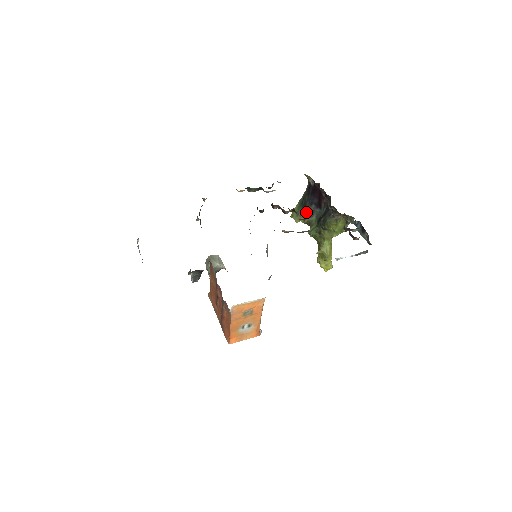
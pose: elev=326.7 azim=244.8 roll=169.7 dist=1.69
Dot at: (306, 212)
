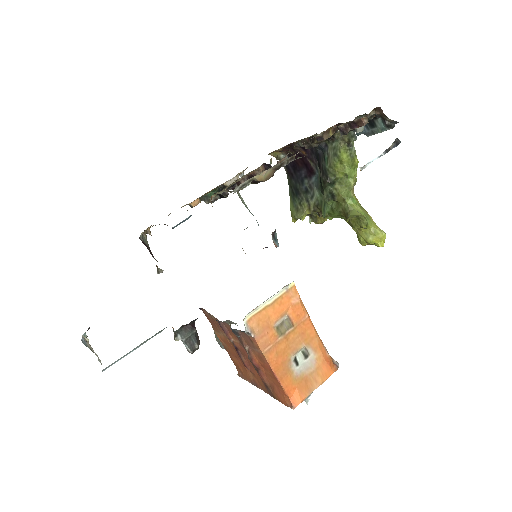
Dot at: (304, 197)
